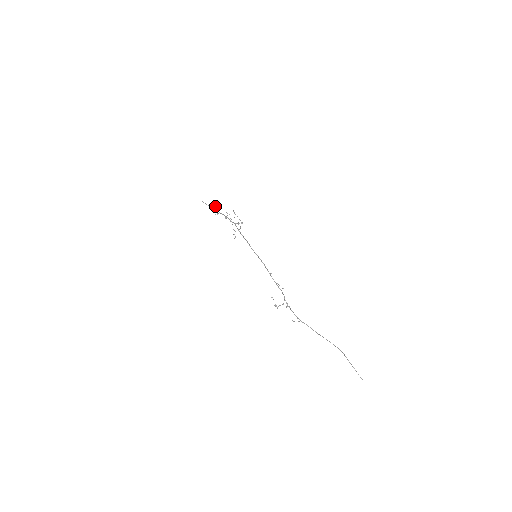
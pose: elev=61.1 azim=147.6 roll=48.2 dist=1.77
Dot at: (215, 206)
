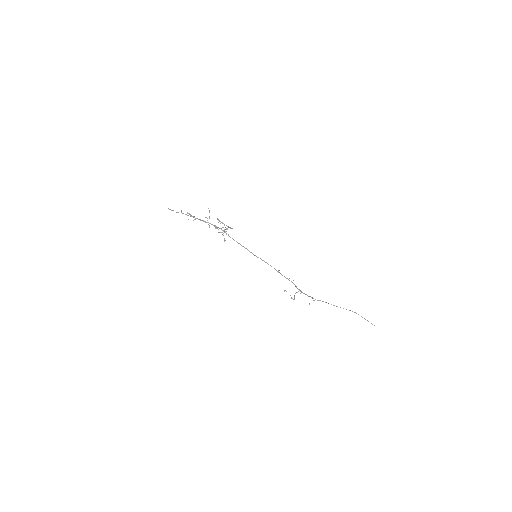
Dot at: (189, 213)
